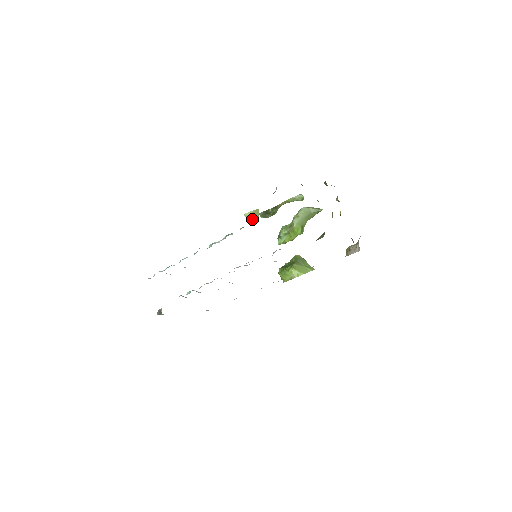
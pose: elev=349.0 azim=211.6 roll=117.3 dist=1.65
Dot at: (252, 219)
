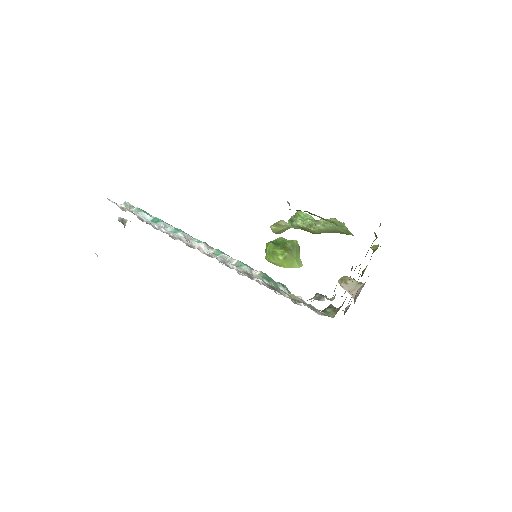
Dot at: (277, 232)
